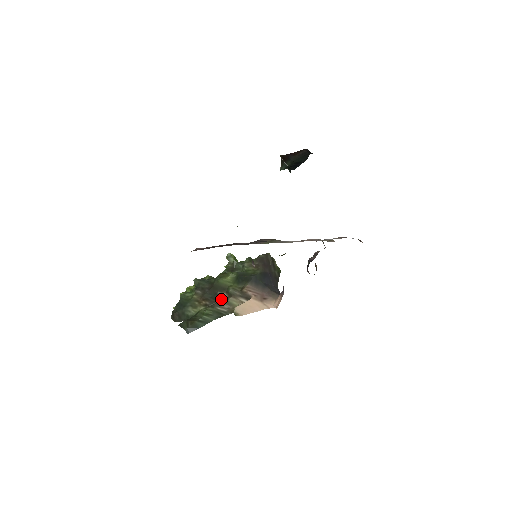
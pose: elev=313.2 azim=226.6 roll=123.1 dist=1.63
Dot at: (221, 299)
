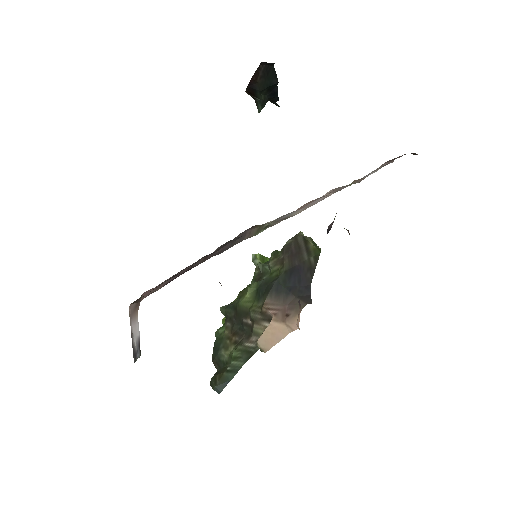
Dot at: (248, 329)
